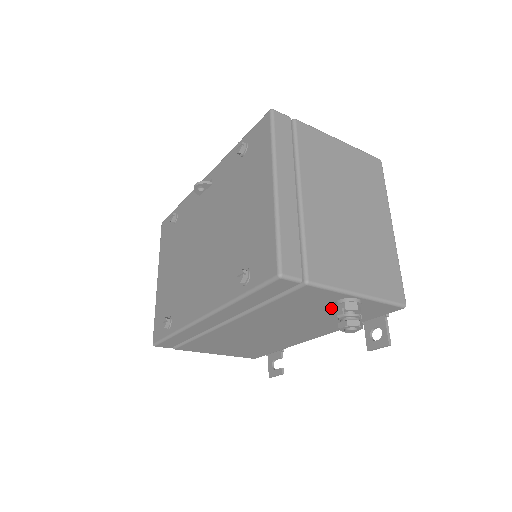
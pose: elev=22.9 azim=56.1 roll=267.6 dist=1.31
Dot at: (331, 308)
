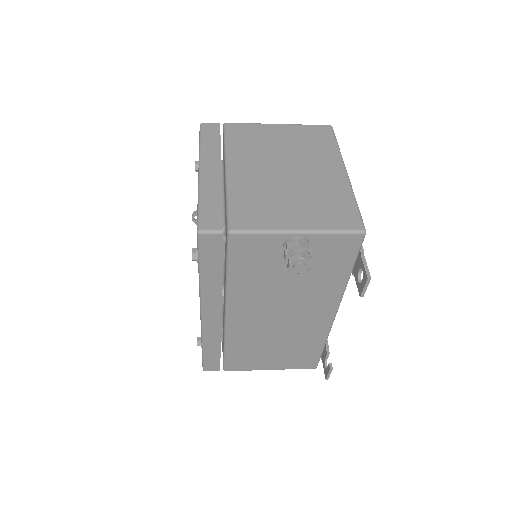
Dot at: occluded
